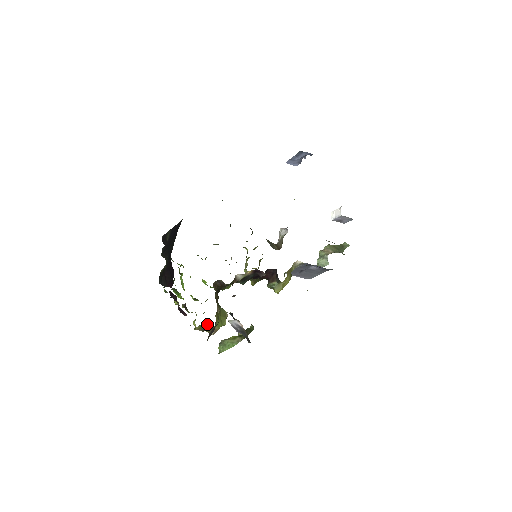
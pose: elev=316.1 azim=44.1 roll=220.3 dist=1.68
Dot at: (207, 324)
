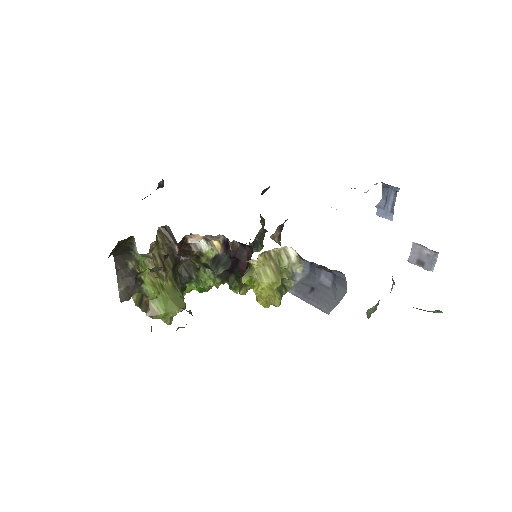
Dot at: occluded
